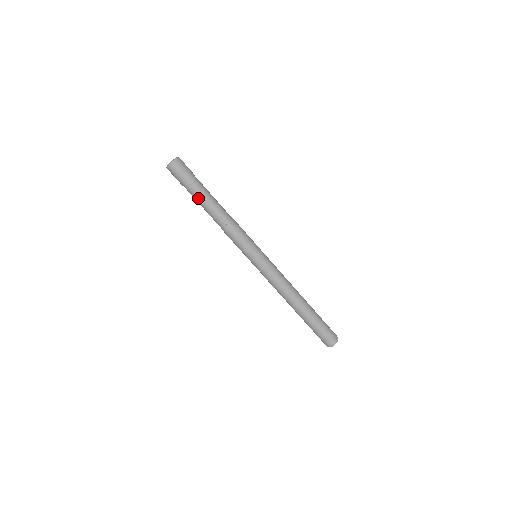
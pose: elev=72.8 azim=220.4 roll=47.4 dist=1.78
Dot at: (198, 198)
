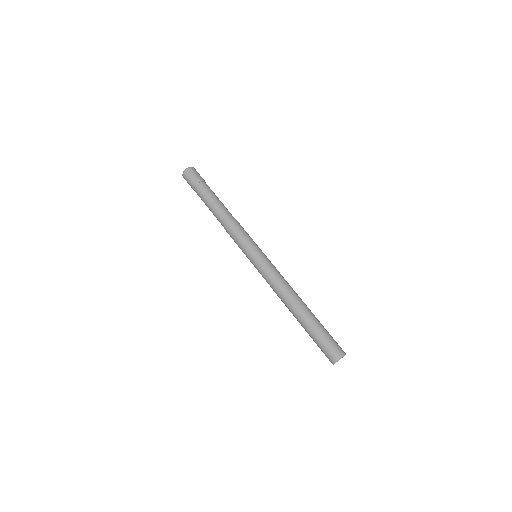
Dot at: (207, 196)
